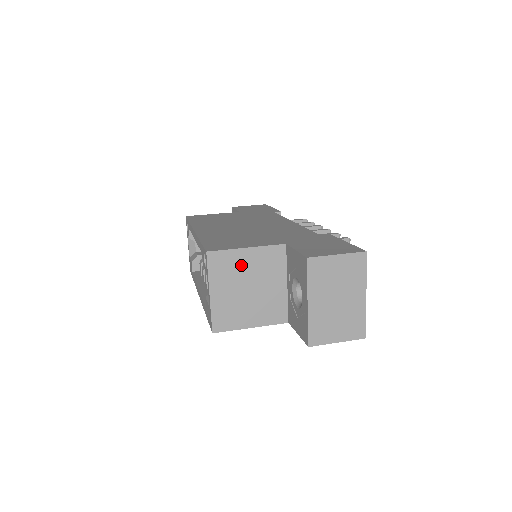
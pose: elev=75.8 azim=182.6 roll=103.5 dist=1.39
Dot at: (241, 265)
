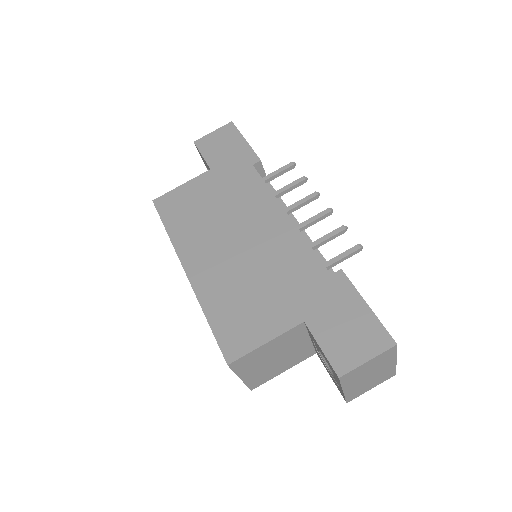
Dot at: (264, 353)
